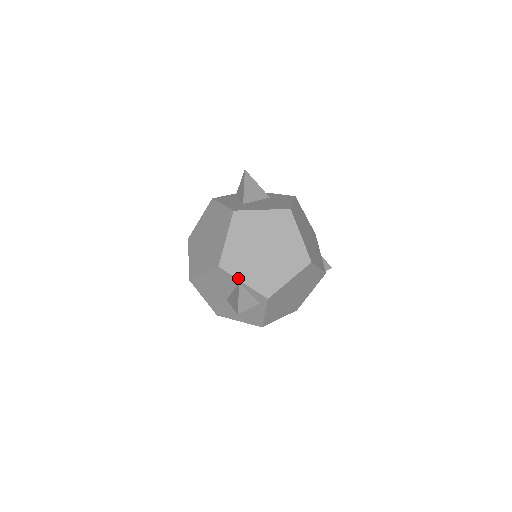
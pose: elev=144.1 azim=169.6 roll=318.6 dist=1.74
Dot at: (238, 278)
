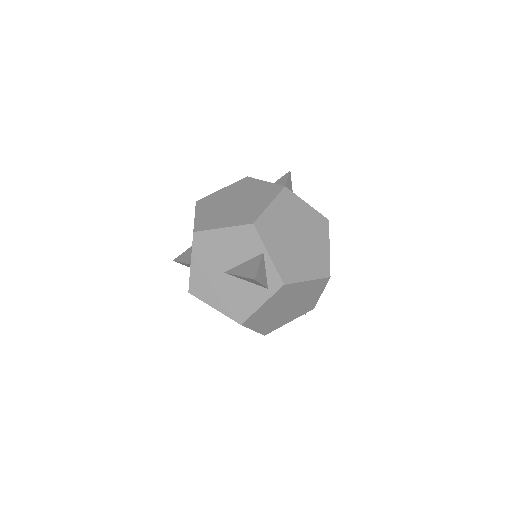
Dot at: (266, 246)
